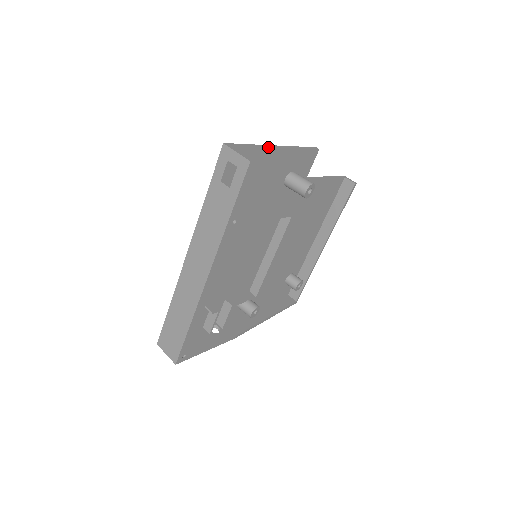
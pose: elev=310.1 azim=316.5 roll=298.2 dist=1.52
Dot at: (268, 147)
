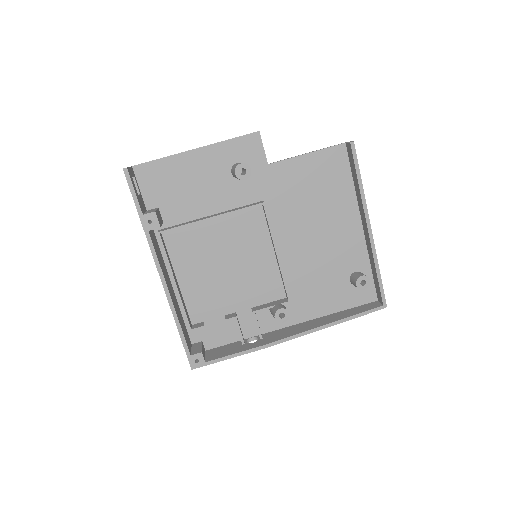
Dot at: (179, 153)
